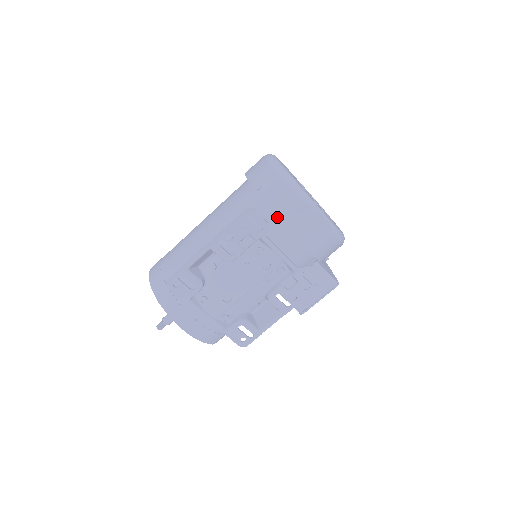
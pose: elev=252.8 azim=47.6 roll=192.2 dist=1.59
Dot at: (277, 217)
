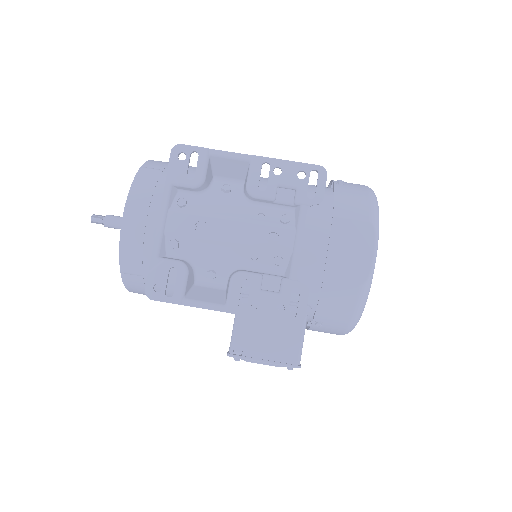
Dot at: (335, 208)
